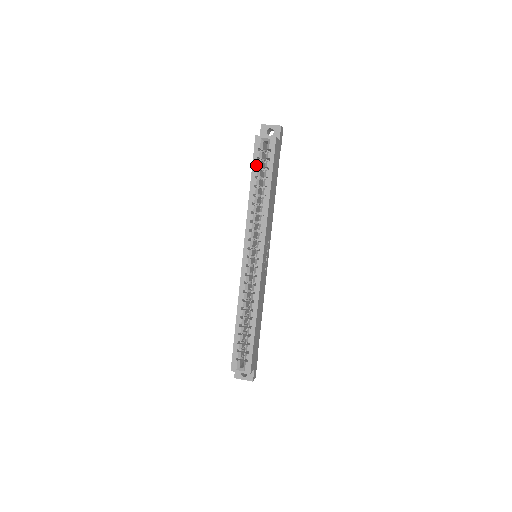
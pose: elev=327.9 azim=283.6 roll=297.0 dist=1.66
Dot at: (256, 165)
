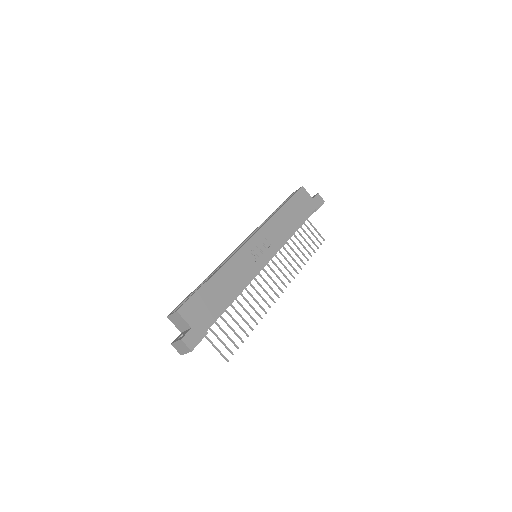
Dot at: (283, 203)
